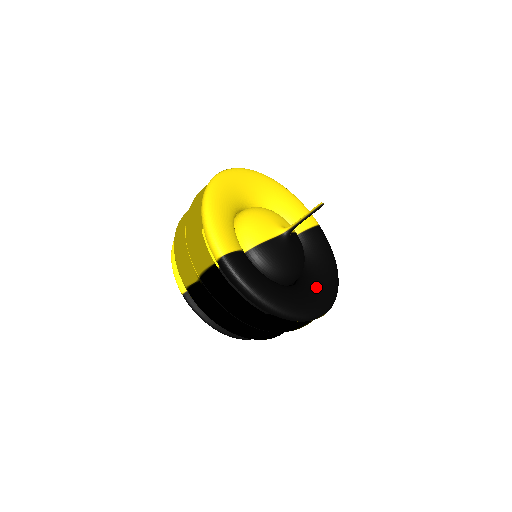
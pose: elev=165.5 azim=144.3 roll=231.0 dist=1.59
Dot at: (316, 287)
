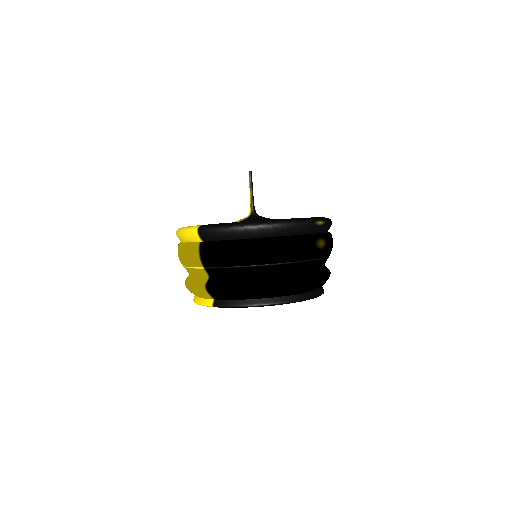
Dot at: occluded
